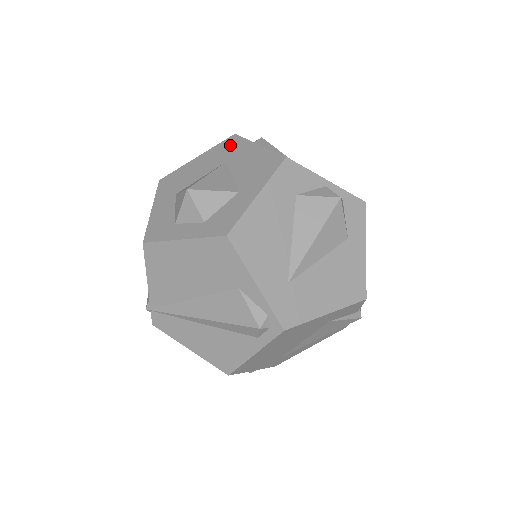
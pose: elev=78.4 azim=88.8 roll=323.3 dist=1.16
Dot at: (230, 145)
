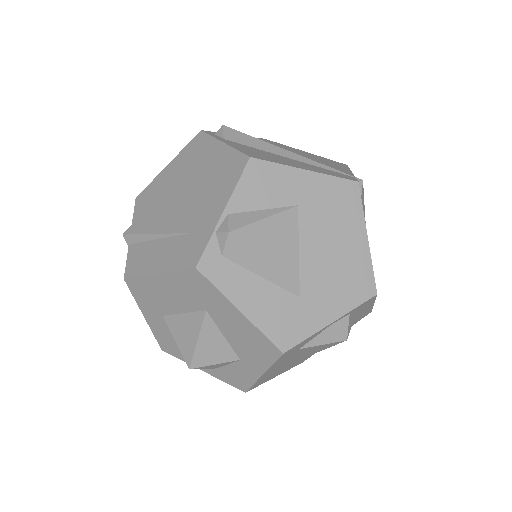
Dot at: (198, 287)
